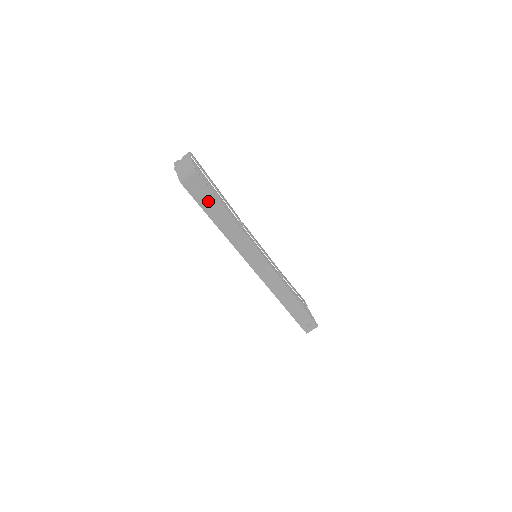
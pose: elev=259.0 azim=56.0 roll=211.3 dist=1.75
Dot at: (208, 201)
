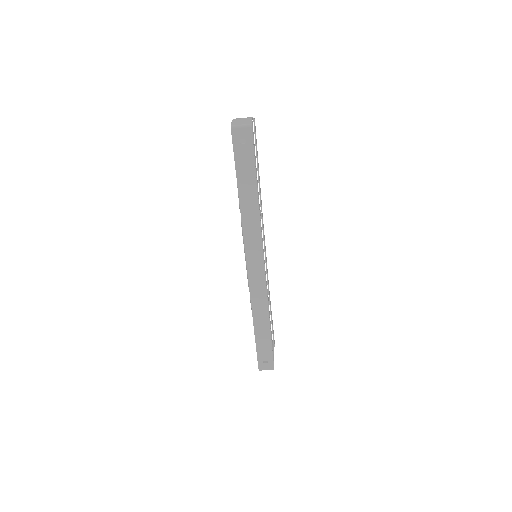
Dot at: (245, 162)
